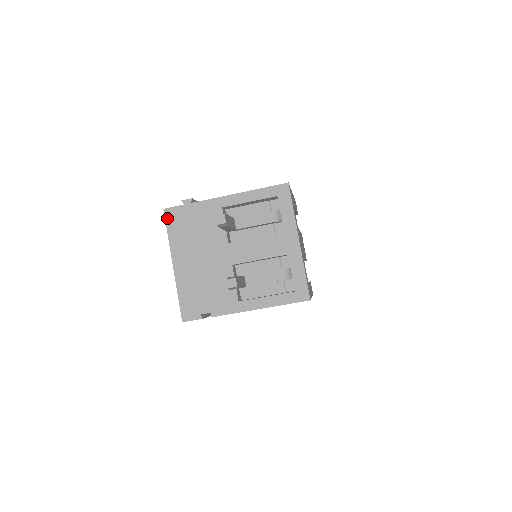
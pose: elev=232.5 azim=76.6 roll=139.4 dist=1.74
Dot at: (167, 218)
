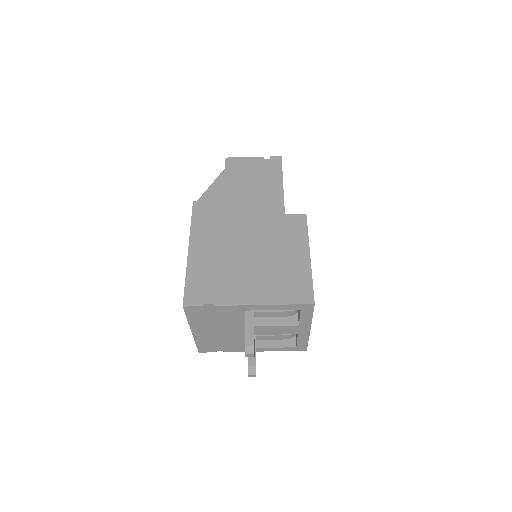
Dot at: (186, 311)
